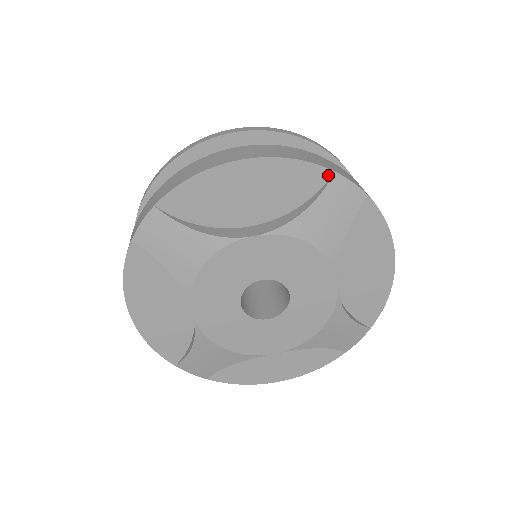
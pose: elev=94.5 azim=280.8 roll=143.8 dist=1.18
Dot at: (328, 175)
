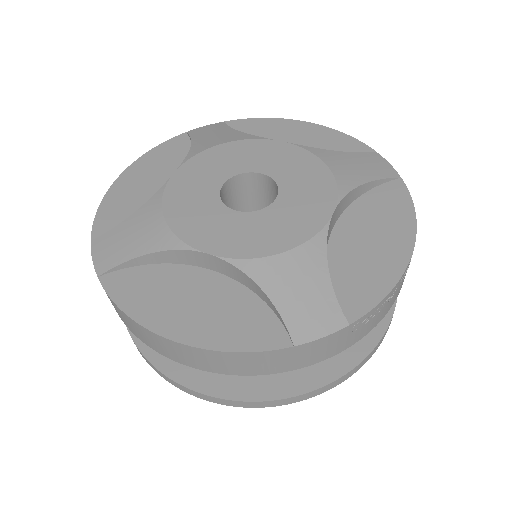
Dot at: (369, 152)
